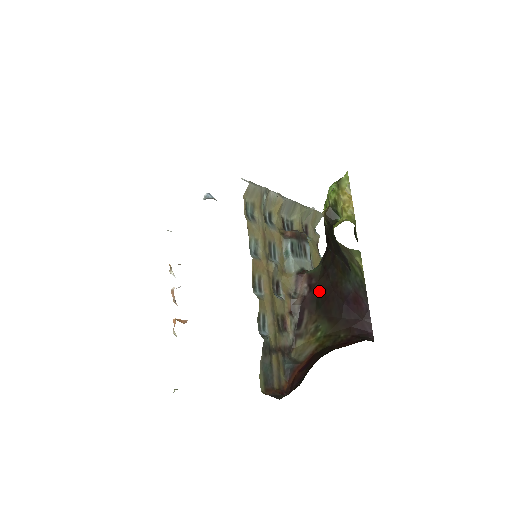
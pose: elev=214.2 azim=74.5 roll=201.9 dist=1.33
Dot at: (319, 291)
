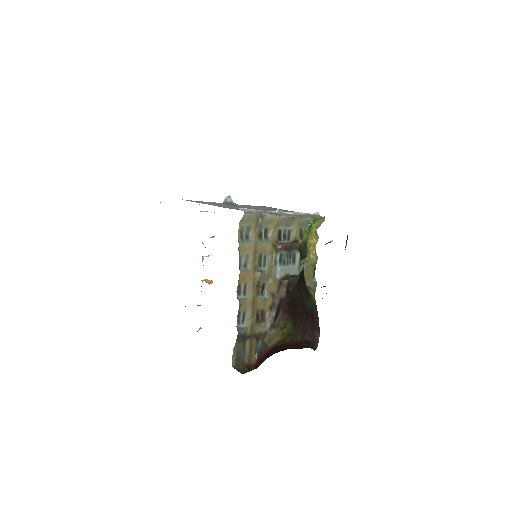
Dot at: (292, 298)
